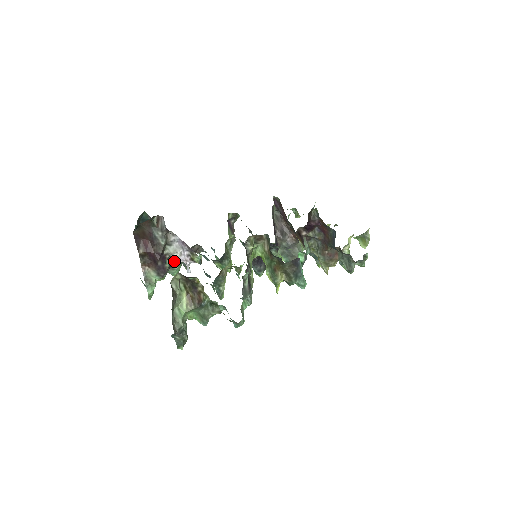
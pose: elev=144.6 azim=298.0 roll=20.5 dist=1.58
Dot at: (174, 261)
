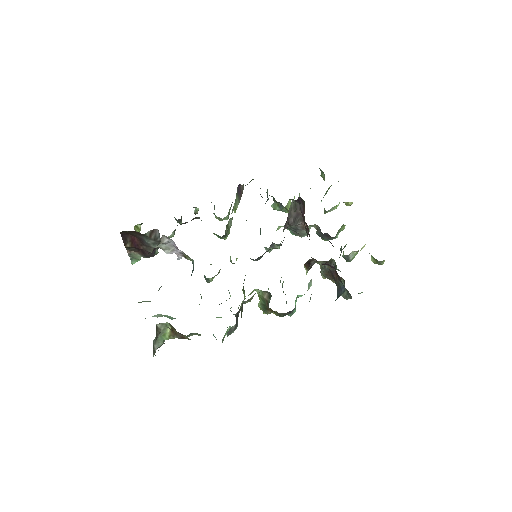
Dot at: occluded
